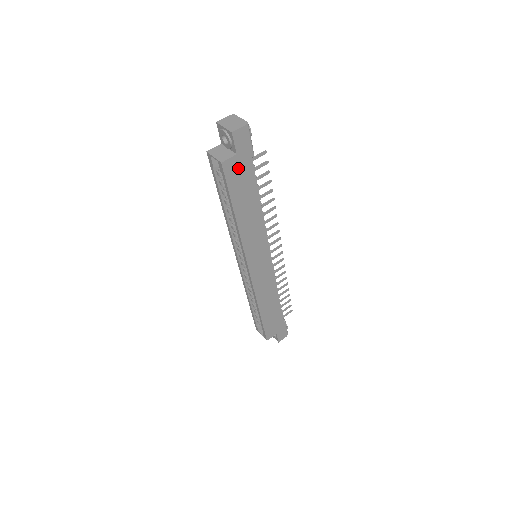
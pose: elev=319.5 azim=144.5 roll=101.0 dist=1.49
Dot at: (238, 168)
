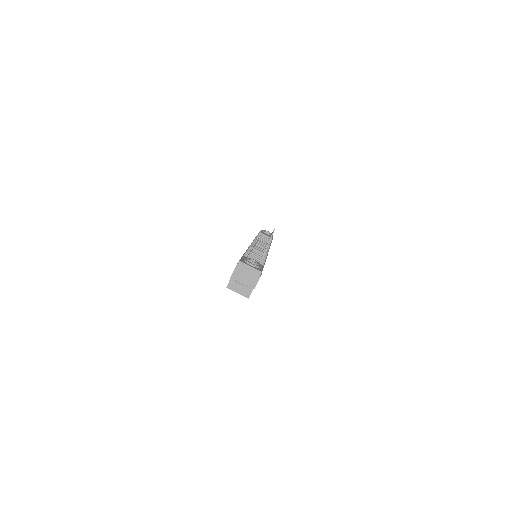
Dot at: occluded
